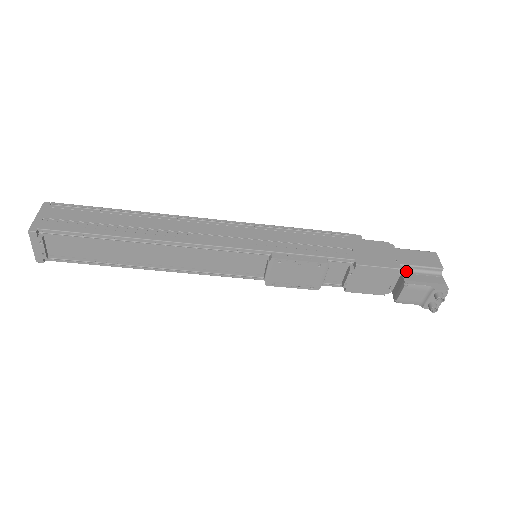
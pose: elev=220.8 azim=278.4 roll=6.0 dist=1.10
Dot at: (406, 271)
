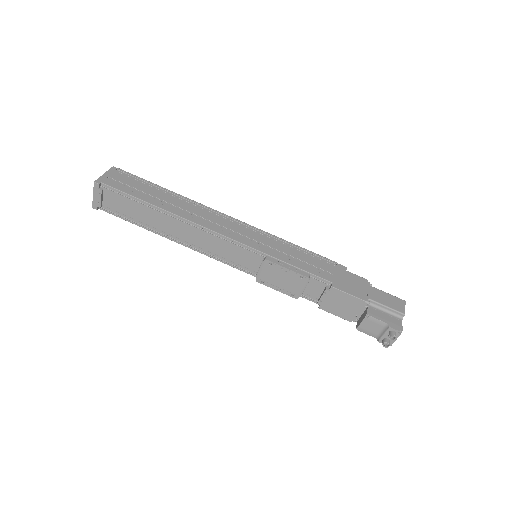
Dot at: (373, 306)
